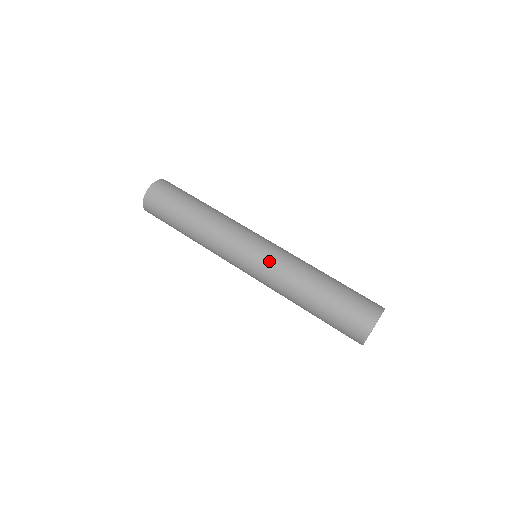
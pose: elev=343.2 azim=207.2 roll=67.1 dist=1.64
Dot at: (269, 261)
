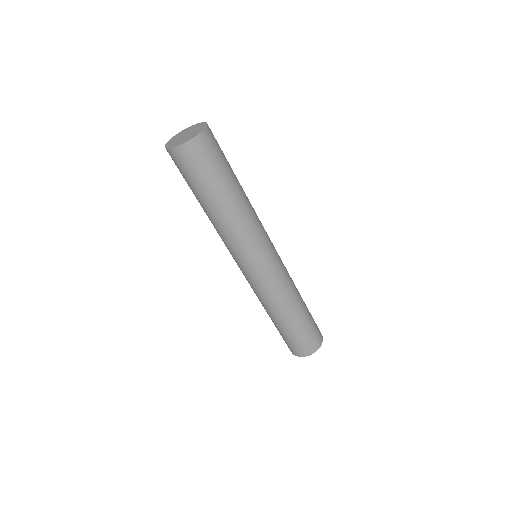
Dot at: (256, 285)
